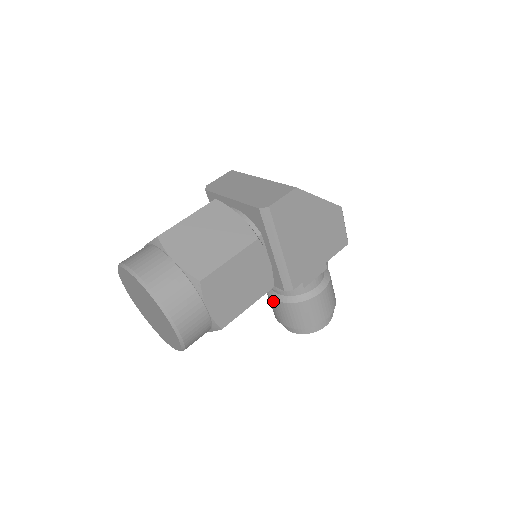
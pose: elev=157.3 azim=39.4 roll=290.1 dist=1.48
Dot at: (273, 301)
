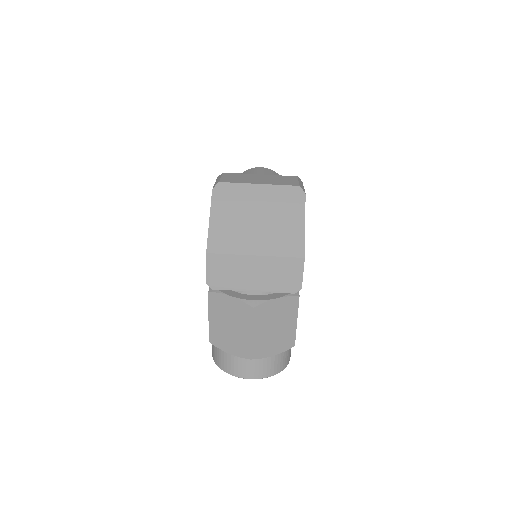
Dot at: occluded
